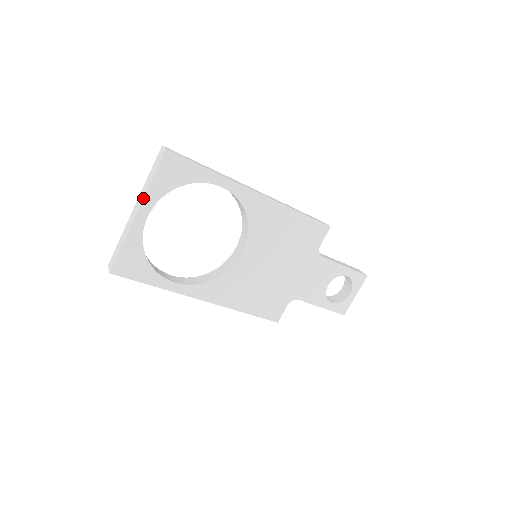
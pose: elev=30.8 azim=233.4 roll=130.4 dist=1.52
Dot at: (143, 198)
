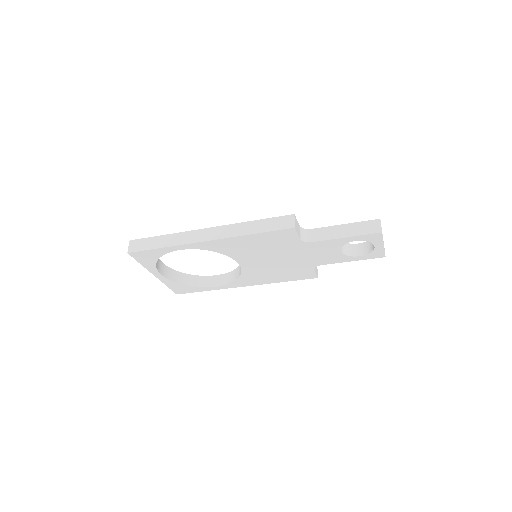
Dot at: (148, 270)
